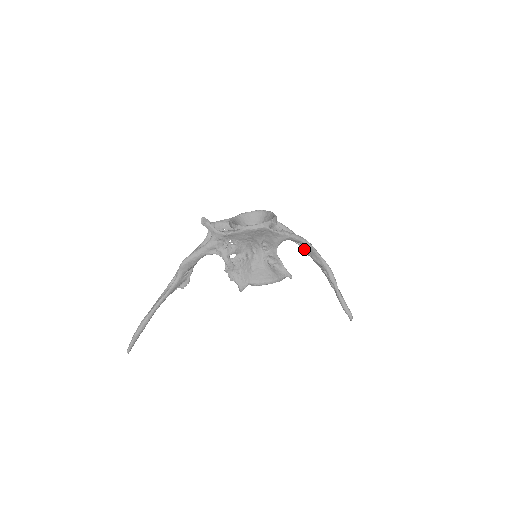
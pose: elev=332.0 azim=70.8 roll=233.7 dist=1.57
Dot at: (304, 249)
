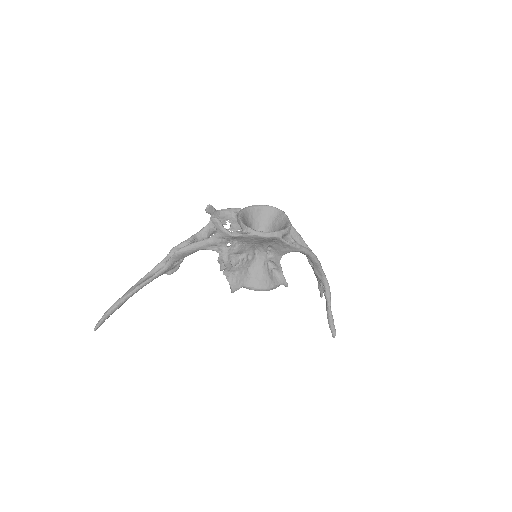
Dot at: occluded
